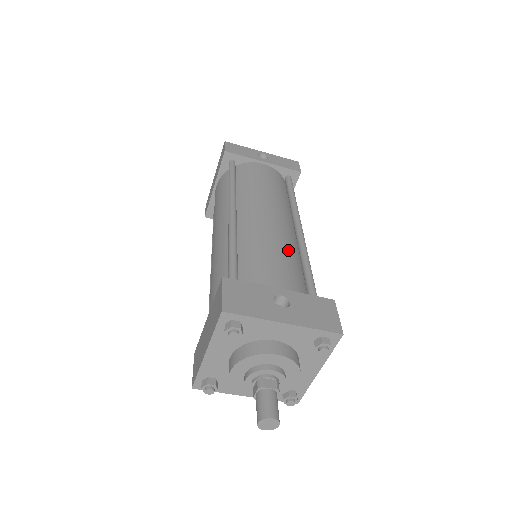
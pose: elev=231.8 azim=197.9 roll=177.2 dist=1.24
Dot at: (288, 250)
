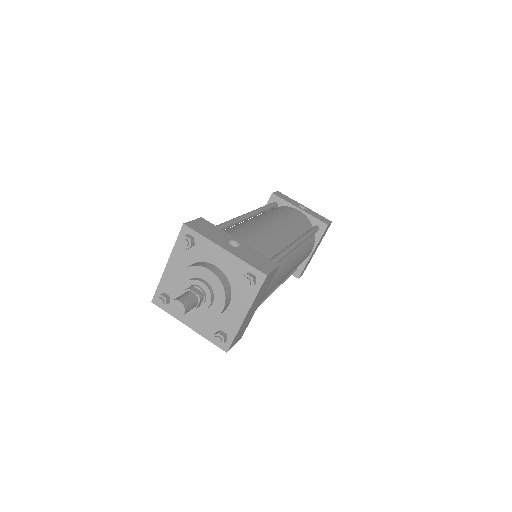
Dot at: (271, 240)
